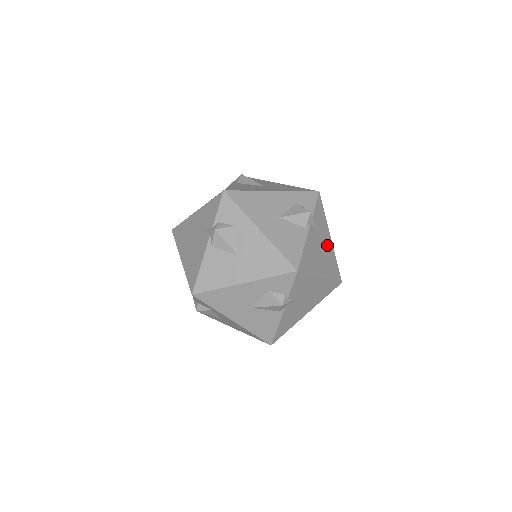
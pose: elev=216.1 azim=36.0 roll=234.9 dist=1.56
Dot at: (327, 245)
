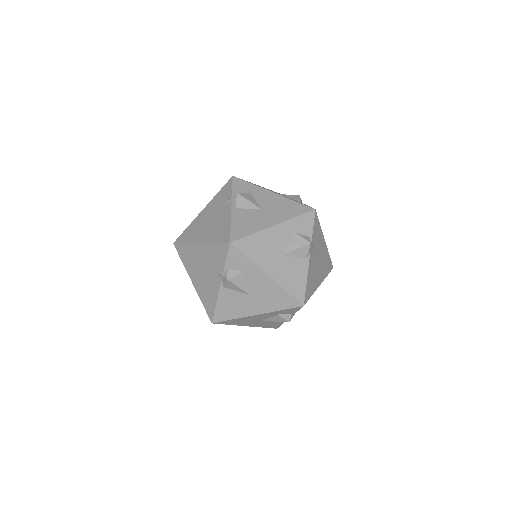
Dot at: occluded
